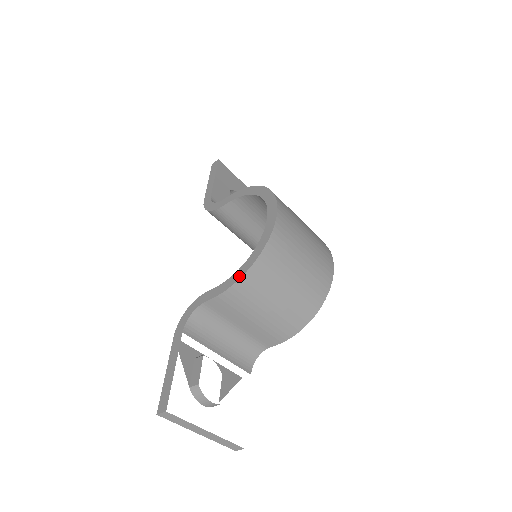
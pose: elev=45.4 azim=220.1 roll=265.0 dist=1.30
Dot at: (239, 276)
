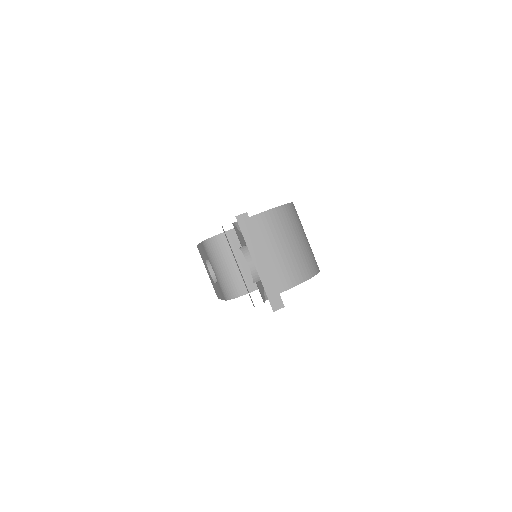
Dot at: (276, 207)
